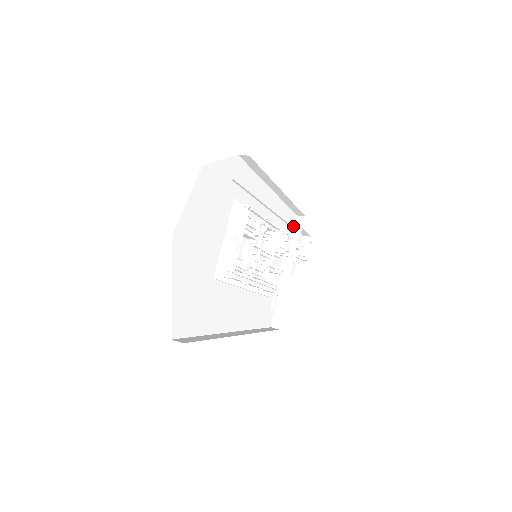
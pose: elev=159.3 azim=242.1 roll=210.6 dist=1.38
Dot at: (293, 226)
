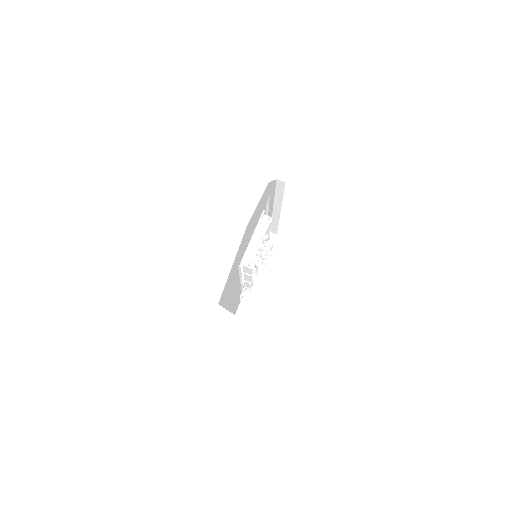
Dot at: occluded
